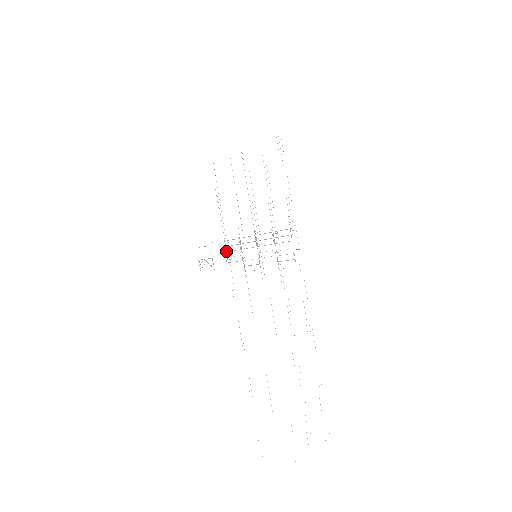
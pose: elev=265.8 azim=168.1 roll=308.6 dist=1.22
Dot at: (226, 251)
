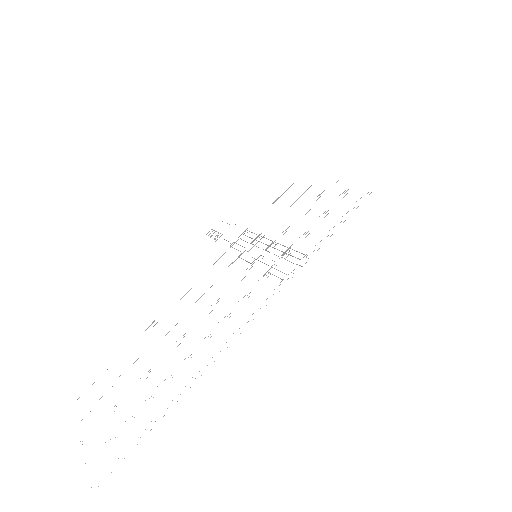
Dot at: occluded
